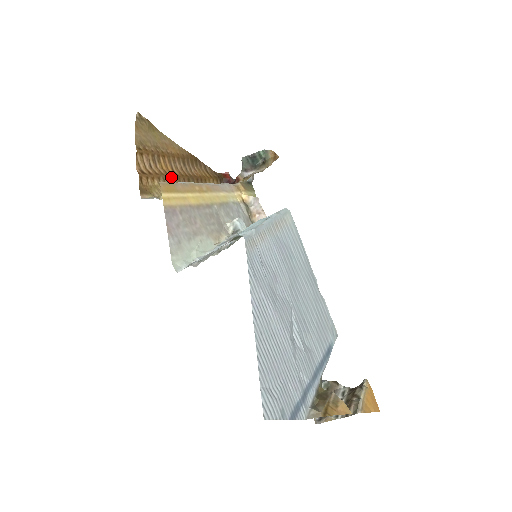
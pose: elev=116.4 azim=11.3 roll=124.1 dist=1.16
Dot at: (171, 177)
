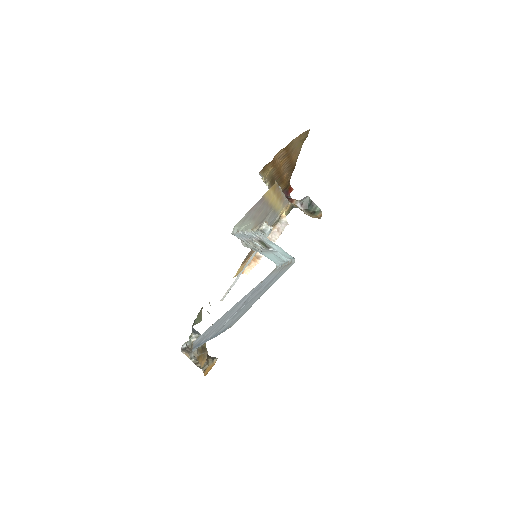
Dot at: (277, 171)
